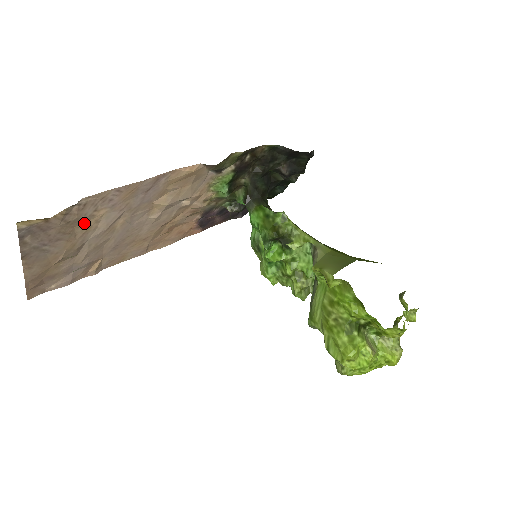
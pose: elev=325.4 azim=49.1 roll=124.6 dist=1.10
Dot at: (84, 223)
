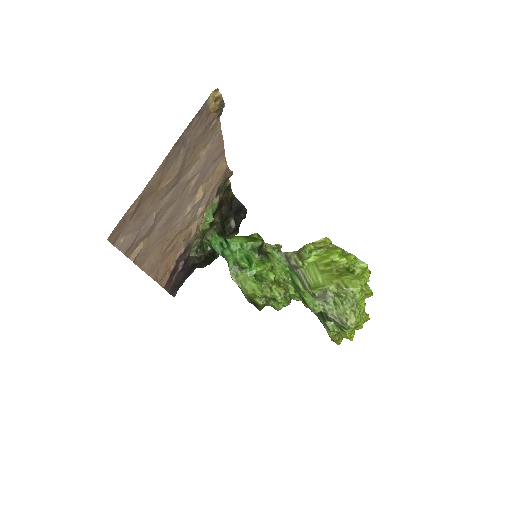
Dot at: (196, 152)
